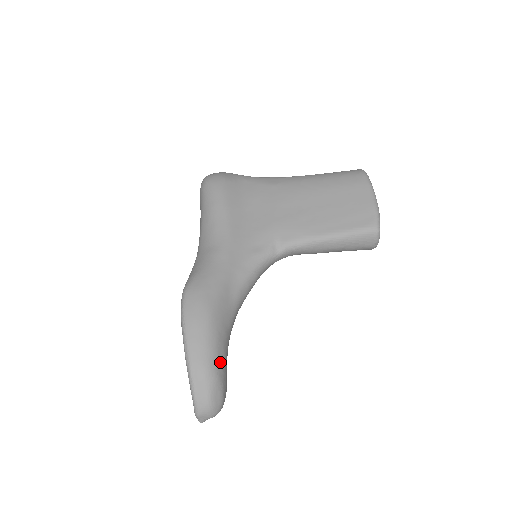
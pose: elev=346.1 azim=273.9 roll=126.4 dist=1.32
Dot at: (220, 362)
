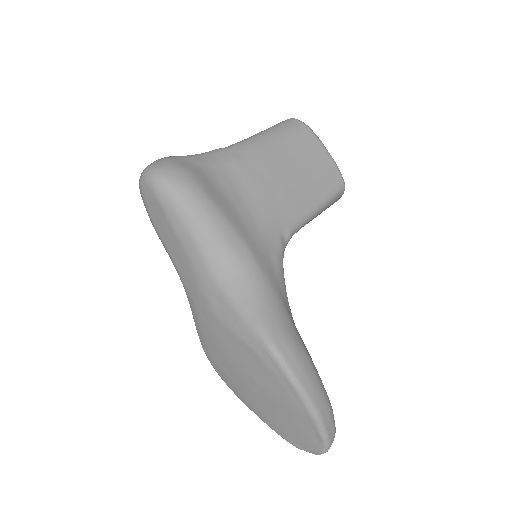
Dot at: occluded
